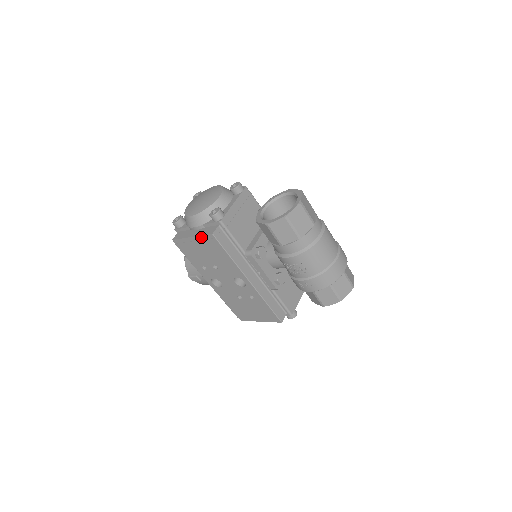
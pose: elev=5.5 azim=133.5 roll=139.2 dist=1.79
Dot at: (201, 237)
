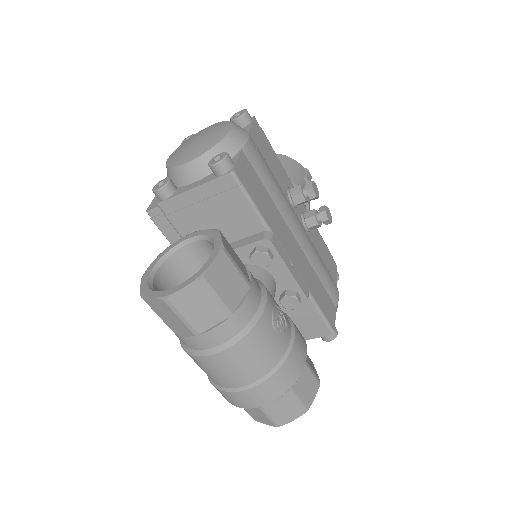
Dot at: occluded
